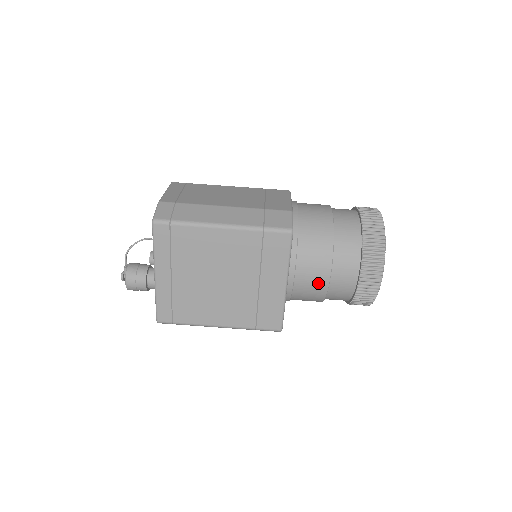
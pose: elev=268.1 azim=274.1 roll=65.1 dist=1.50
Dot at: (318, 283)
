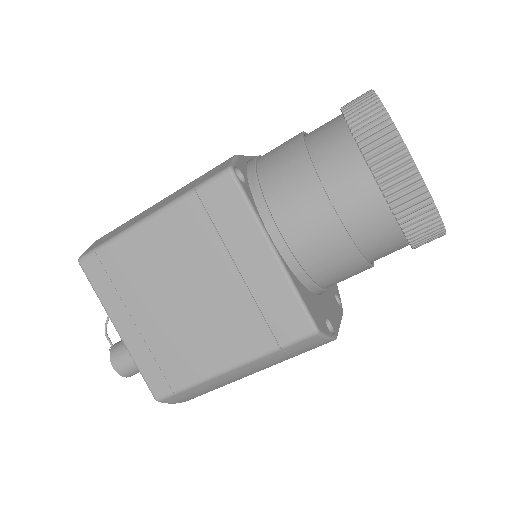
Dot at: (321, 226)
